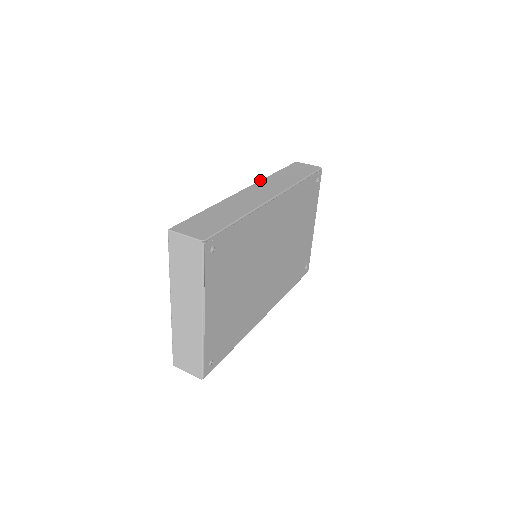
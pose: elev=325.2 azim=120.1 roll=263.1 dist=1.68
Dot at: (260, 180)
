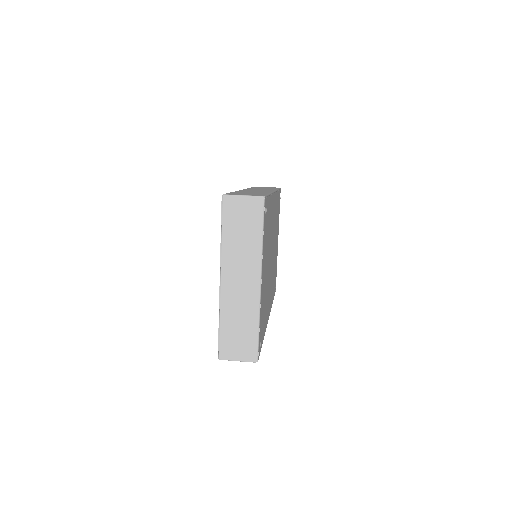
Dot at: occluded
